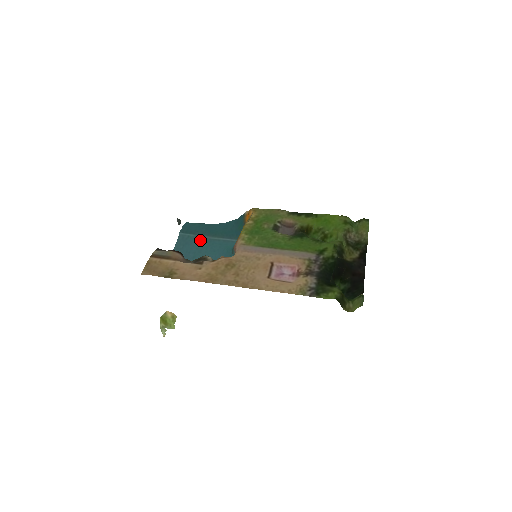
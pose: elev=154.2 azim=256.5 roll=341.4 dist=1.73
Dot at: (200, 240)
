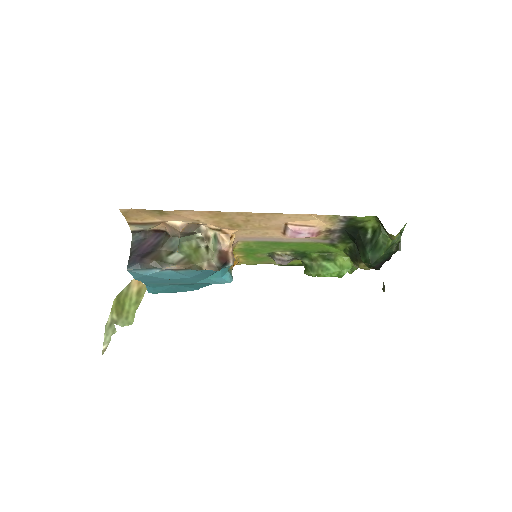
Dot at: (172, 282)
